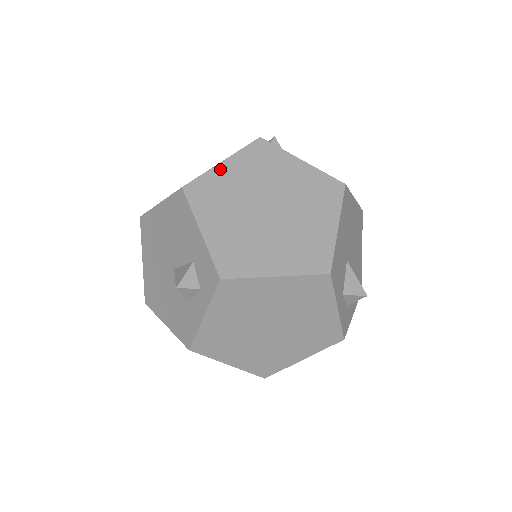
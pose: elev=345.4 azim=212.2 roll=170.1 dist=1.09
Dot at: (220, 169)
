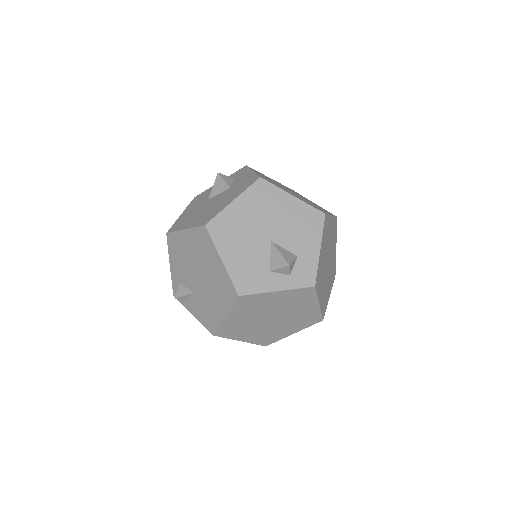
Dot at: (331, 219)
